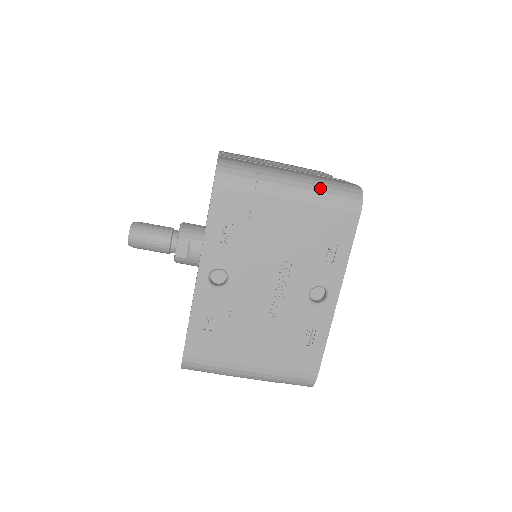
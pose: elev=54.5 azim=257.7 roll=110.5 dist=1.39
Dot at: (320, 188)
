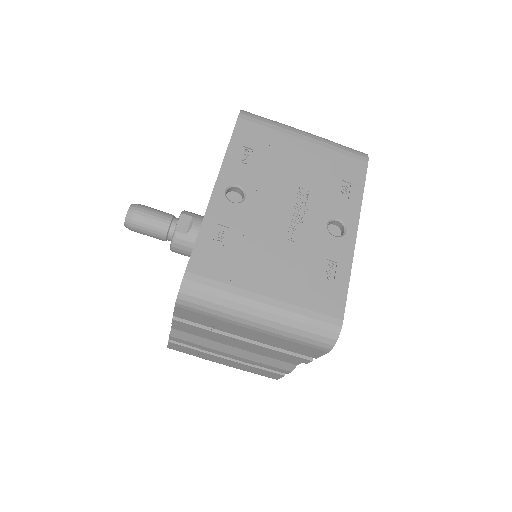
Dot at: (330, 141)
